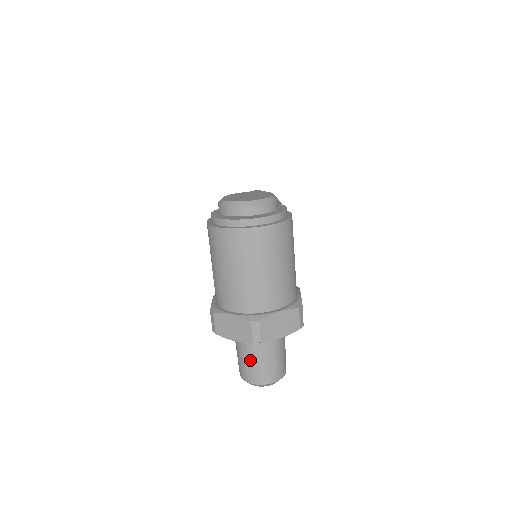
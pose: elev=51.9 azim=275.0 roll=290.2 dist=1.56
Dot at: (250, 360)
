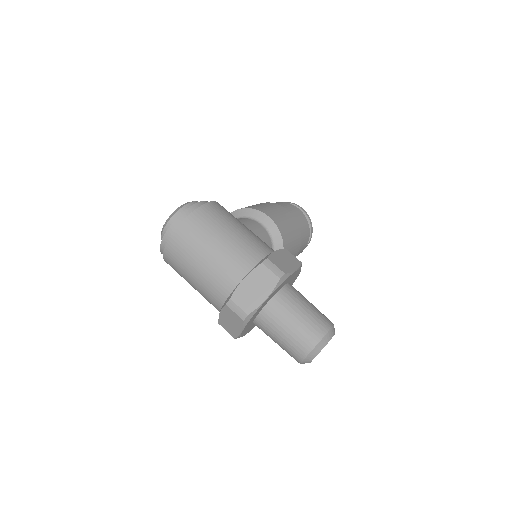
Dot at: (279, 340)
